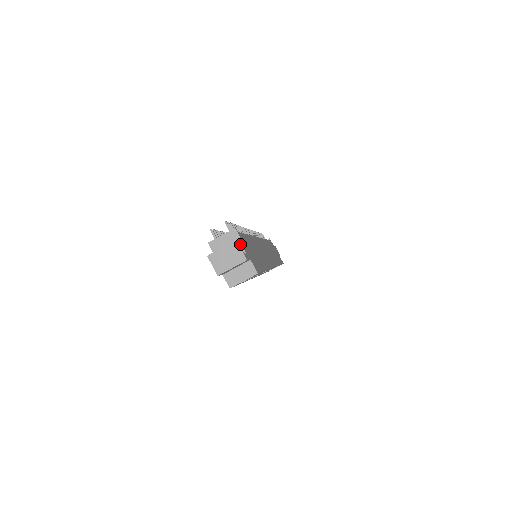
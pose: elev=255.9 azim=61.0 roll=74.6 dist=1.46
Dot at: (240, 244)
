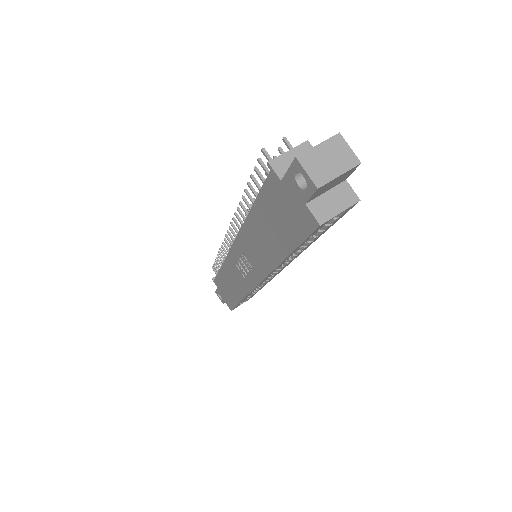
Dot at: occluded
